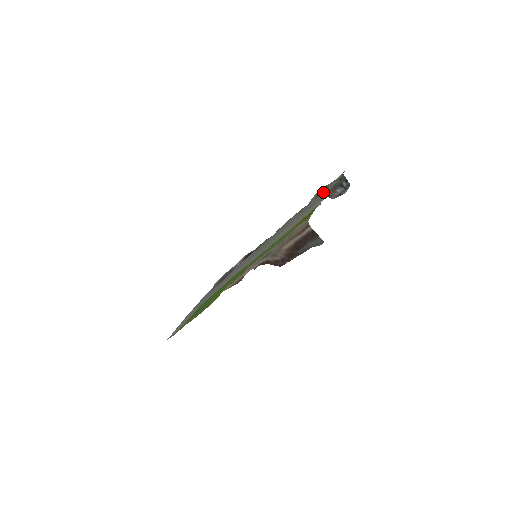
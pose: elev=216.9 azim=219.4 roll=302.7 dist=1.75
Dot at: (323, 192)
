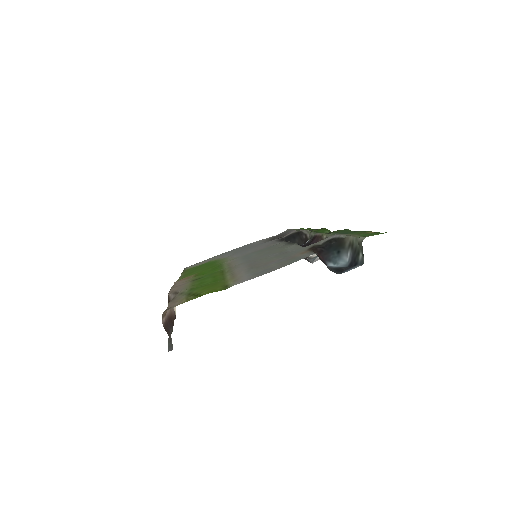
Dot at: (303, 253)
